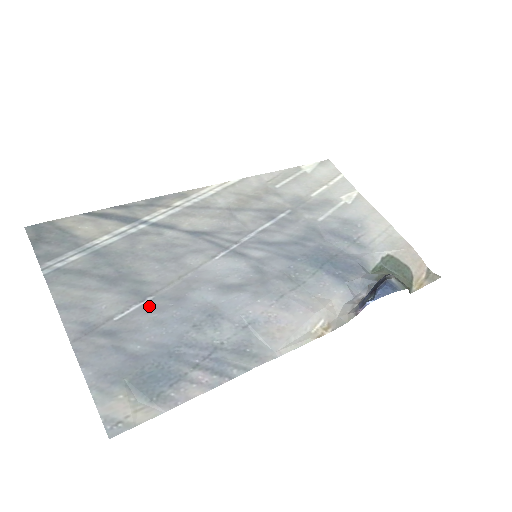
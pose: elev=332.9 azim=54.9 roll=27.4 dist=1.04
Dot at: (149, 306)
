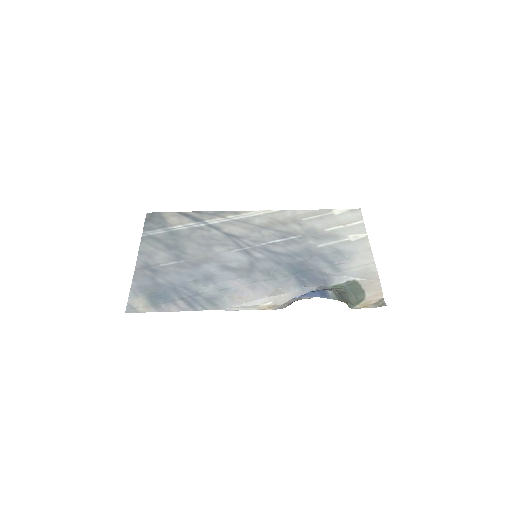
Dot at: (179, 264)
